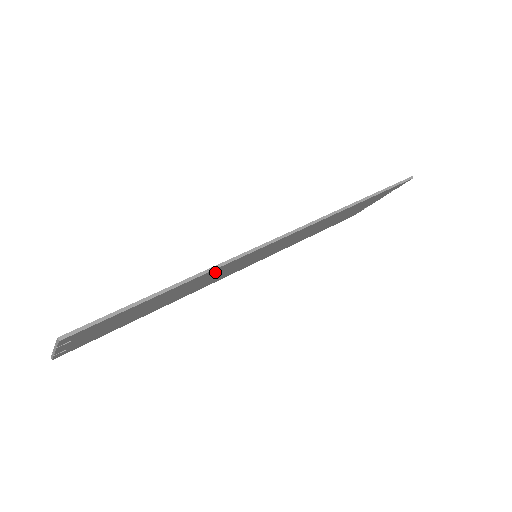
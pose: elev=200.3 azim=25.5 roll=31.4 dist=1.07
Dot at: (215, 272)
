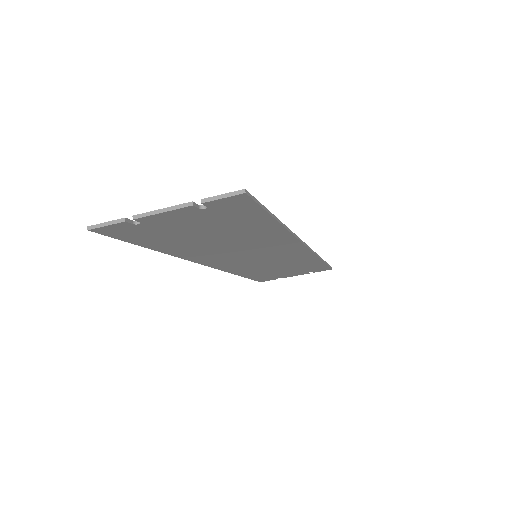
Dot at: (269, 240)
